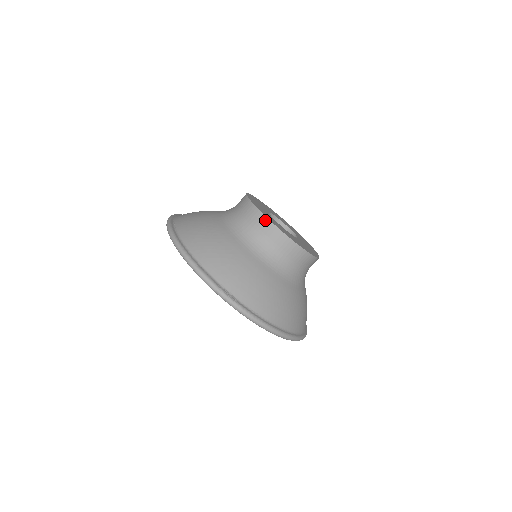
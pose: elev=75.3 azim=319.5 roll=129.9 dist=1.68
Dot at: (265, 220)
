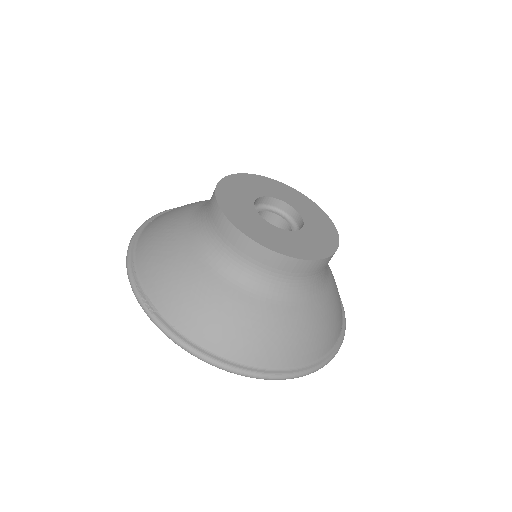
Dot at: (216, 206)
